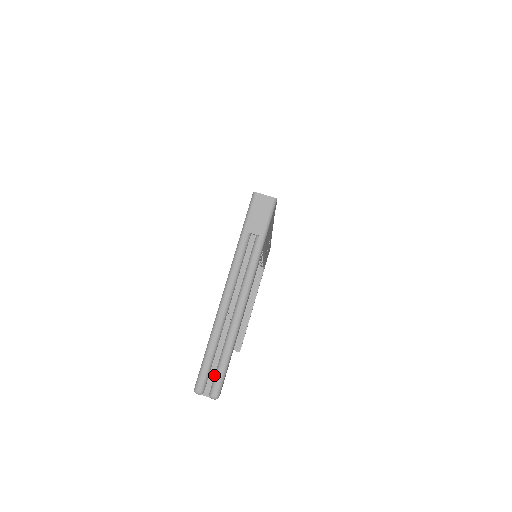
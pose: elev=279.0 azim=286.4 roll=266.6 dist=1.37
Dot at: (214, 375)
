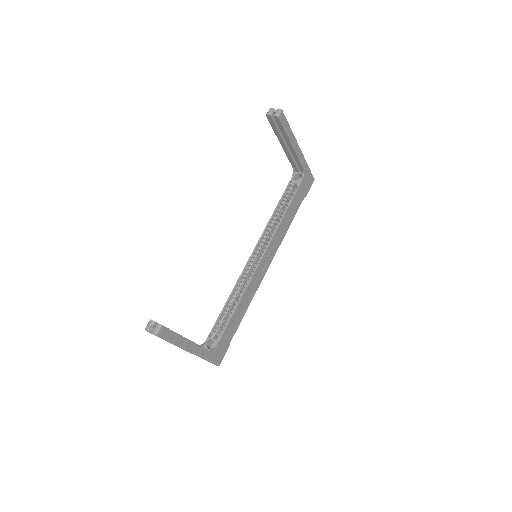
Dot at: occluded
